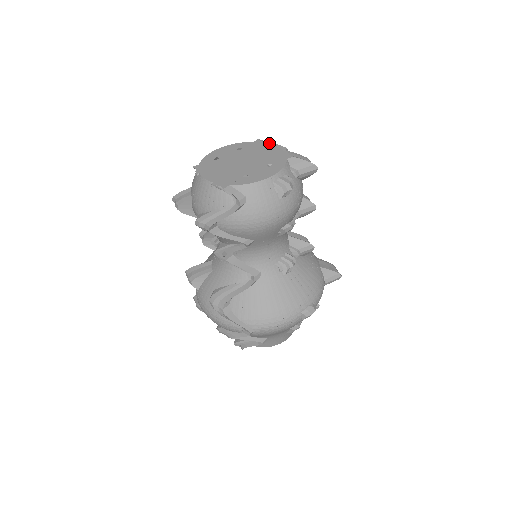
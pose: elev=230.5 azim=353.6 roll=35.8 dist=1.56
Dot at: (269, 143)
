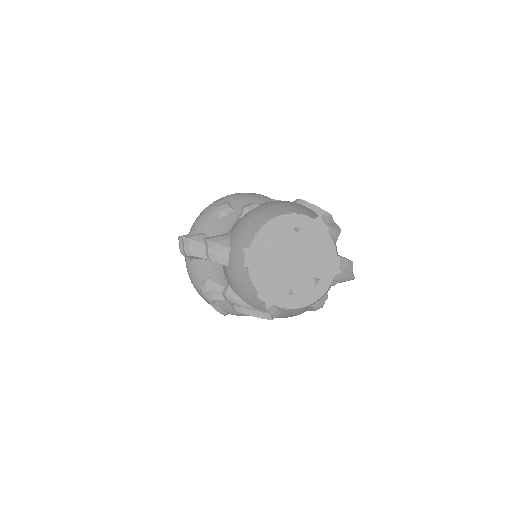
Dot at: (328, 231)
